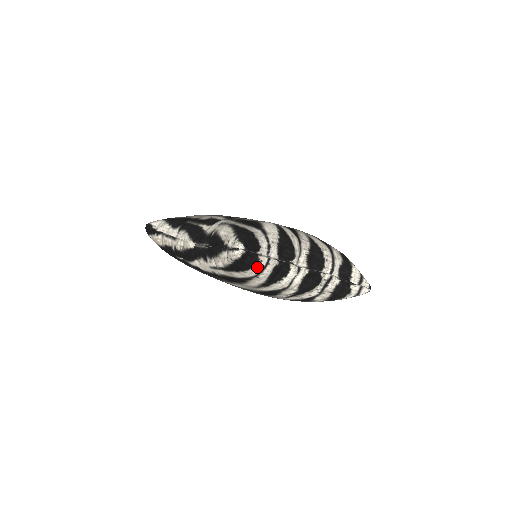
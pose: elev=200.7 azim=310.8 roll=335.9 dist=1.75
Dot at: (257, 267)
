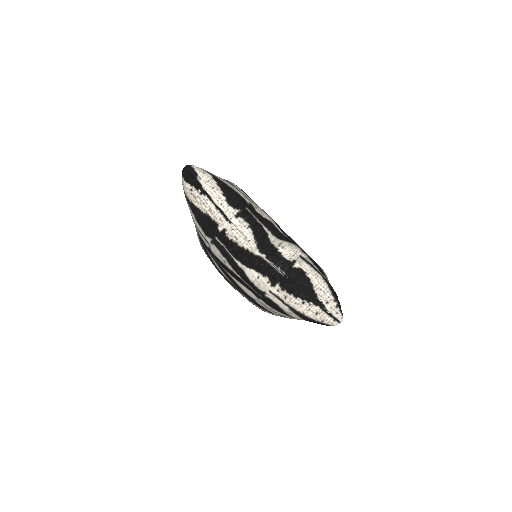
Dot at: occluded
